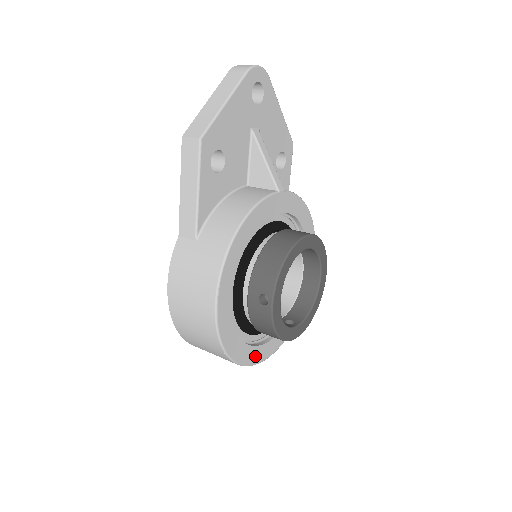
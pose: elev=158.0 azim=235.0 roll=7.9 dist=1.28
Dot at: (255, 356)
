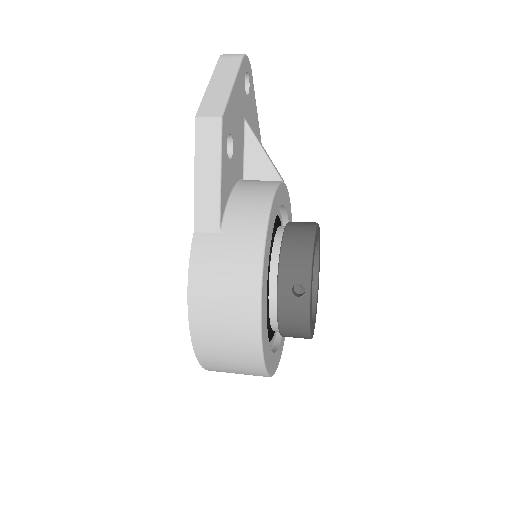
Dot at: (273, 365)
